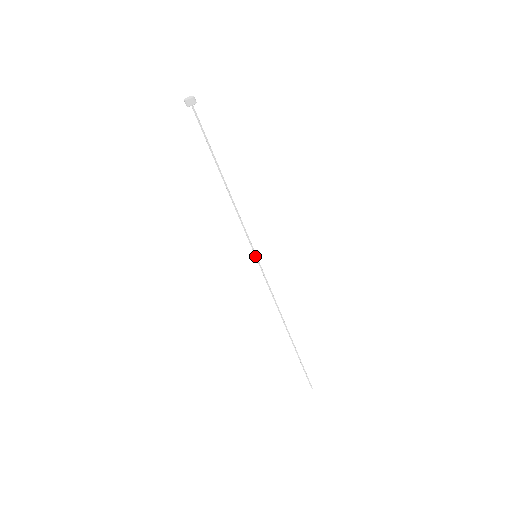
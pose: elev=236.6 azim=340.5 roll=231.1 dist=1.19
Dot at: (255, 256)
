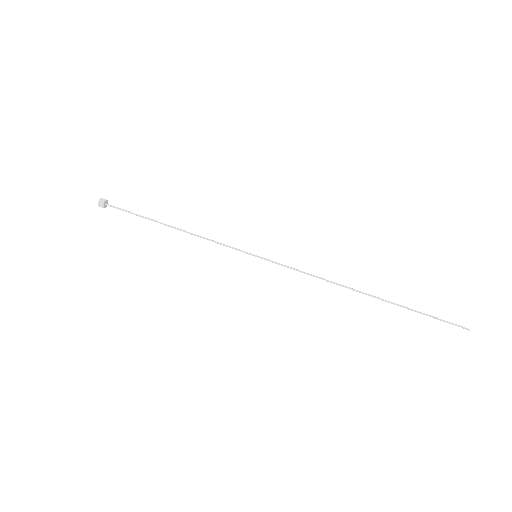
Dot at: occluded
